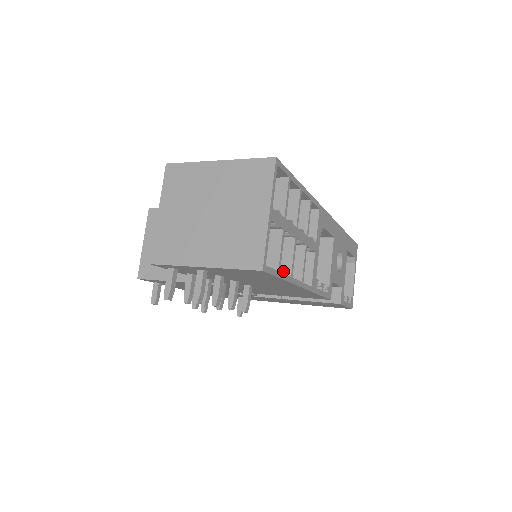
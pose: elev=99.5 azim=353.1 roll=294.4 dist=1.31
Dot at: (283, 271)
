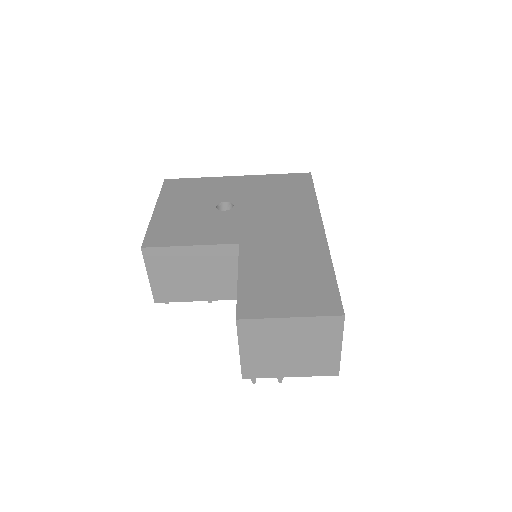
Dot at: occluded
